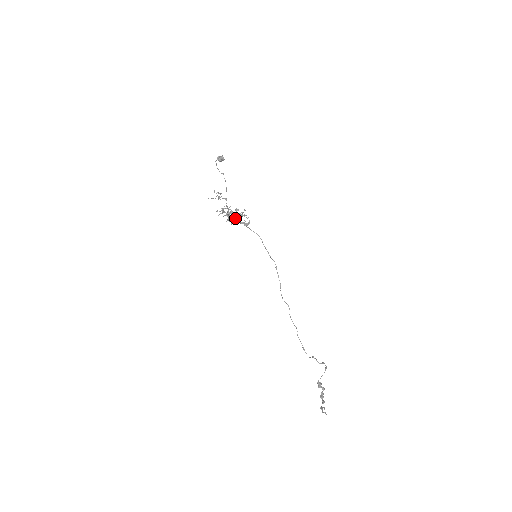
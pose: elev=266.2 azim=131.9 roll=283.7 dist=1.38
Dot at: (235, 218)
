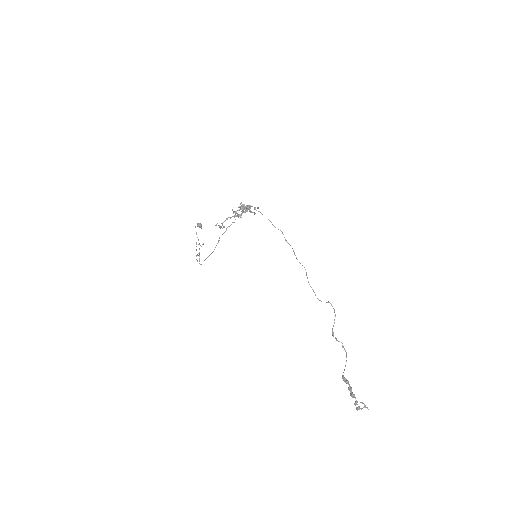
Dot at: (245, 206)
